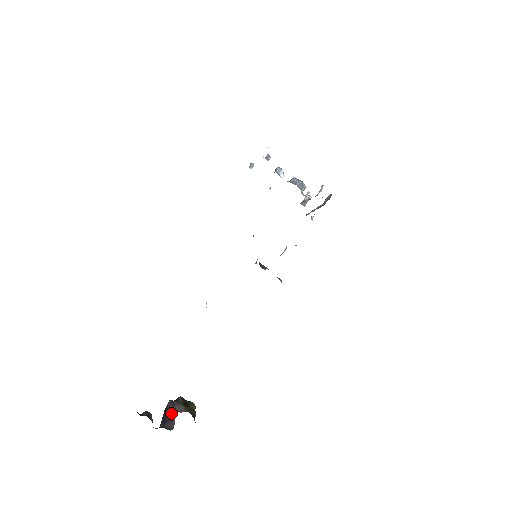
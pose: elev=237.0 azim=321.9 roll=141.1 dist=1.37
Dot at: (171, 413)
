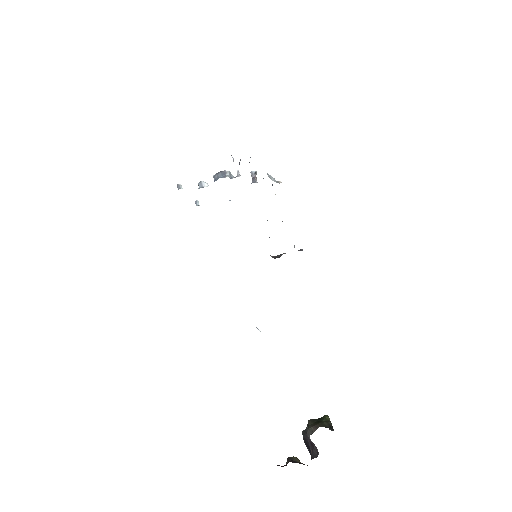
Dot at: (309, 441)
